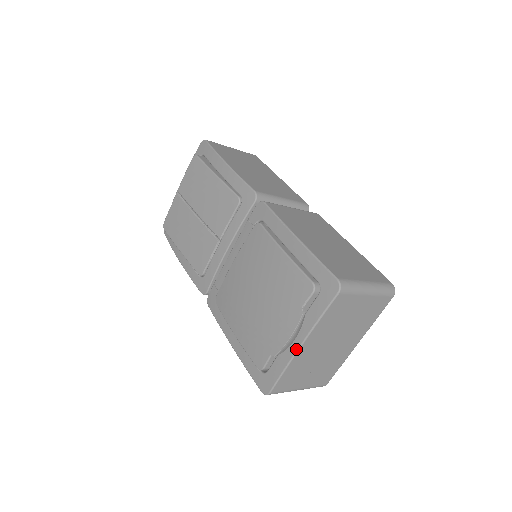
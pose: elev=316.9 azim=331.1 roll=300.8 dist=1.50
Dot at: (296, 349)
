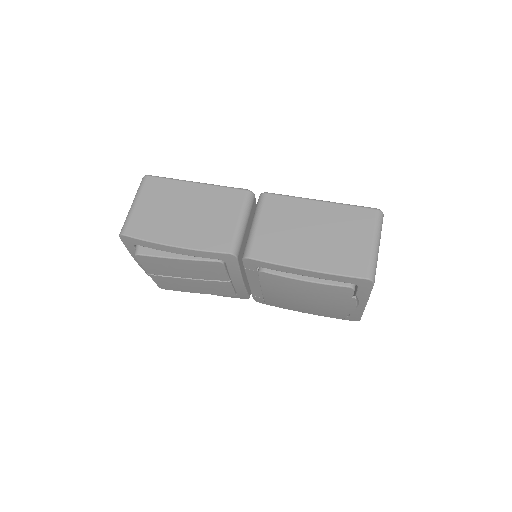
Dot at: (364, 307)
